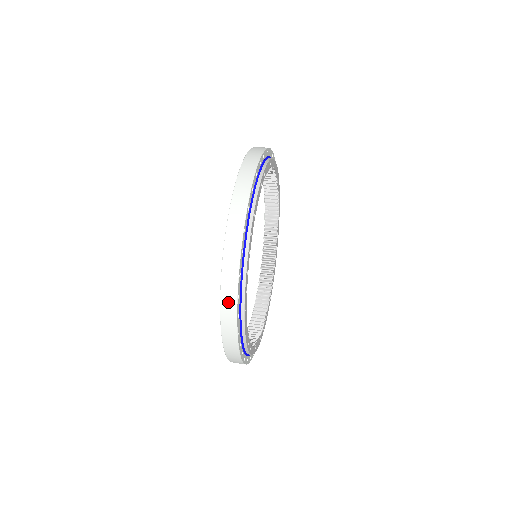
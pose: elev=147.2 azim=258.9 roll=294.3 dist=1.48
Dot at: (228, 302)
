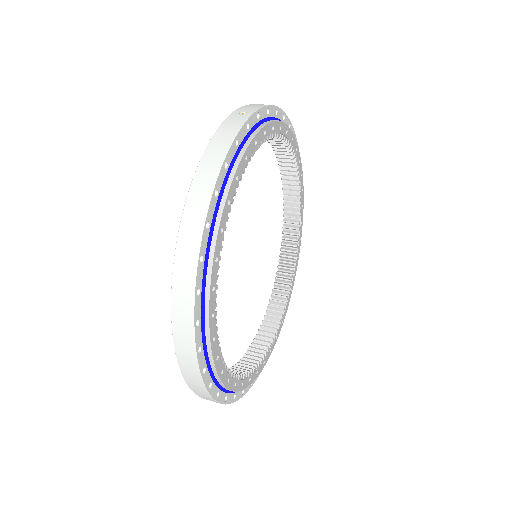
Dot at: (191, 377)
